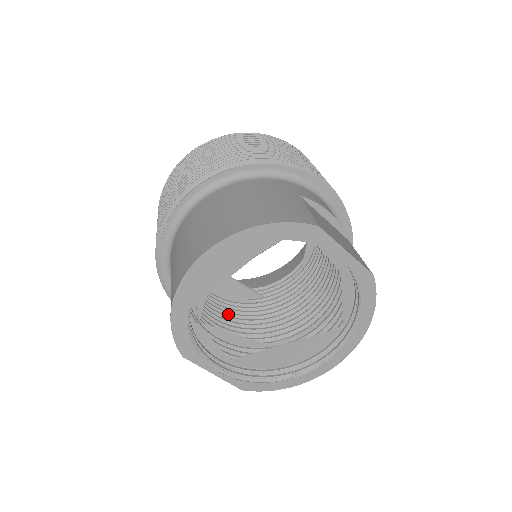
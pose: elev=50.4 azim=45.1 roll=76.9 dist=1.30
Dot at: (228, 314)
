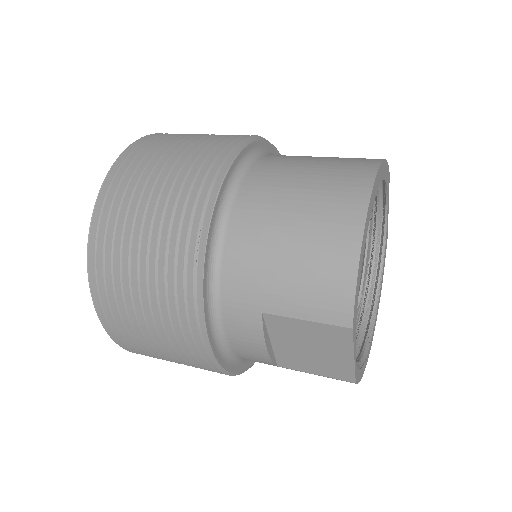
Dot at: occluded
